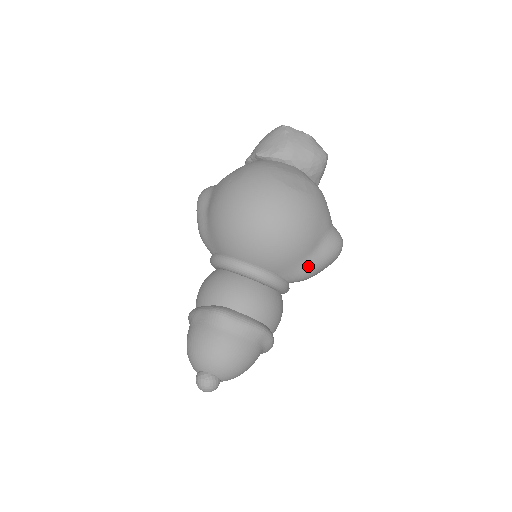
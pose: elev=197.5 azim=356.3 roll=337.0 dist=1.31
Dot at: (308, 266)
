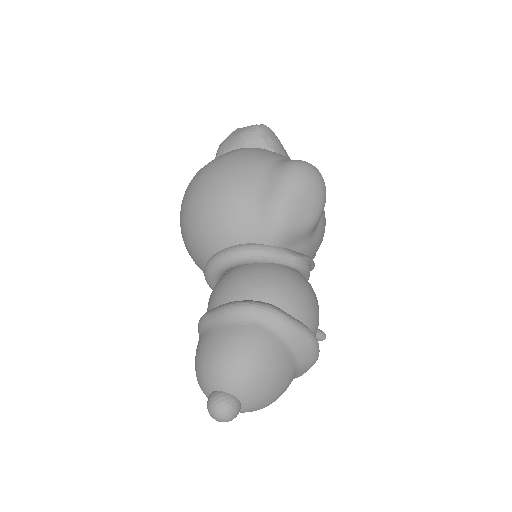
Dot at: (266, 210)
